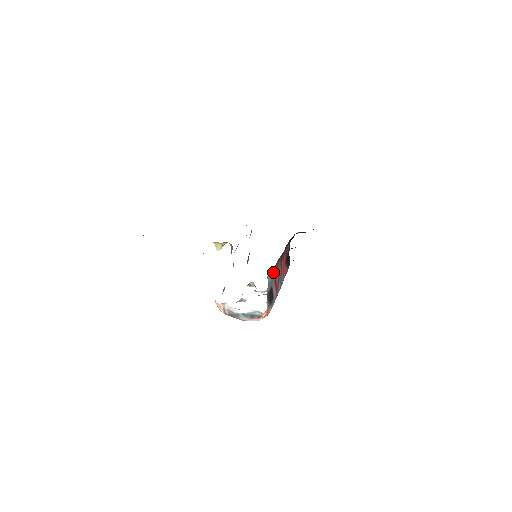
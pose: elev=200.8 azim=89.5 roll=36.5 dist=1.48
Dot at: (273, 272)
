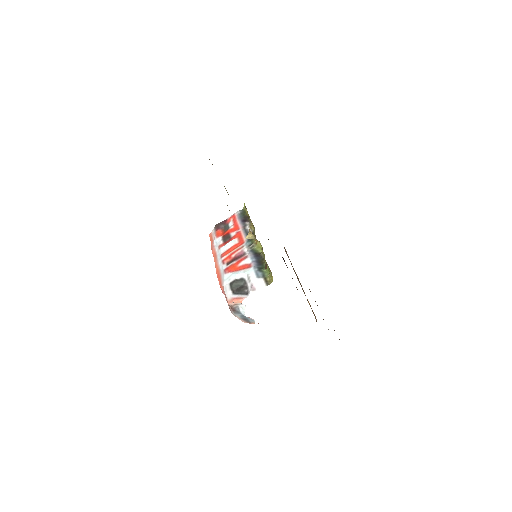
Dot at: occluded
